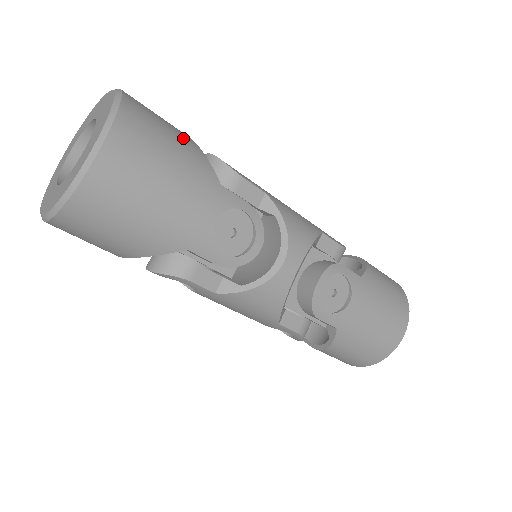
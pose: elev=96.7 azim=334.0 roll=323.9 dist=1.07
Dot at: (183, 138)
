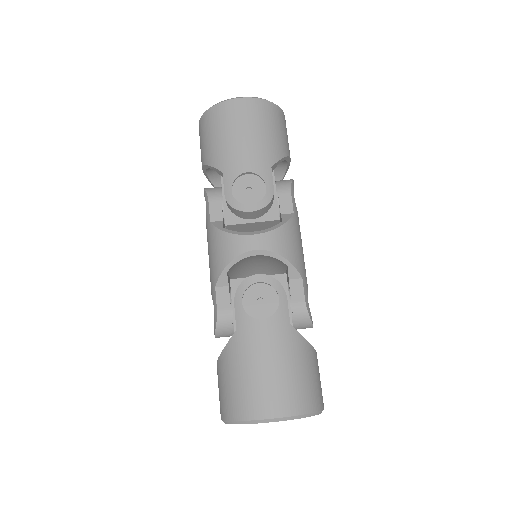
Dot at: (282, 143)
